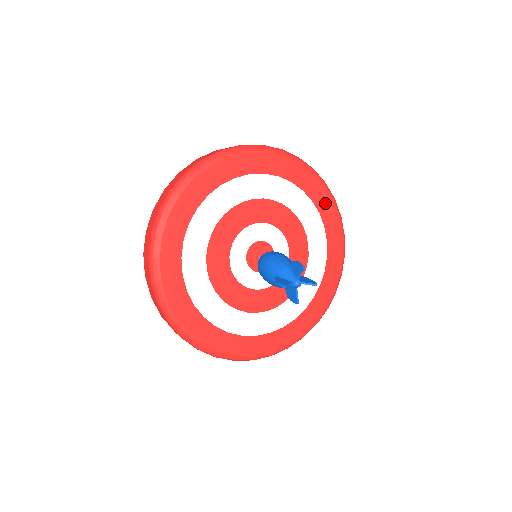
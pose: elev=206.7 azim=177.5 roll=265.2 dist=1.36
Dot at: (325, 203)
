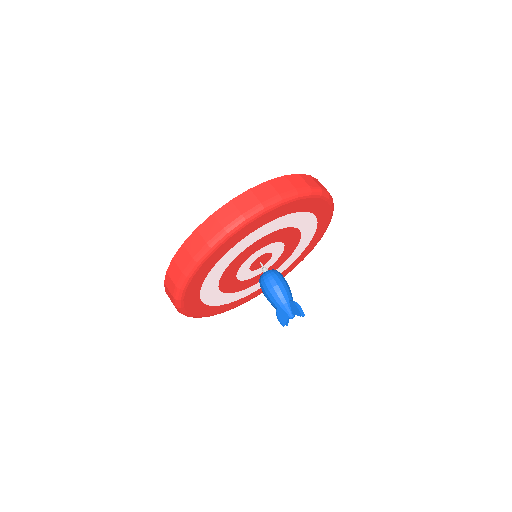
Dot at: (325, 215)
